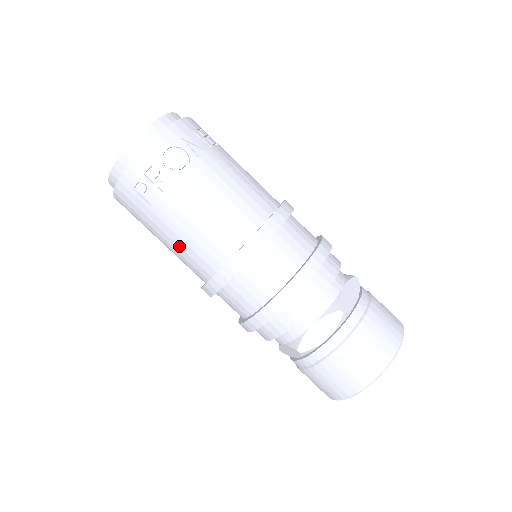
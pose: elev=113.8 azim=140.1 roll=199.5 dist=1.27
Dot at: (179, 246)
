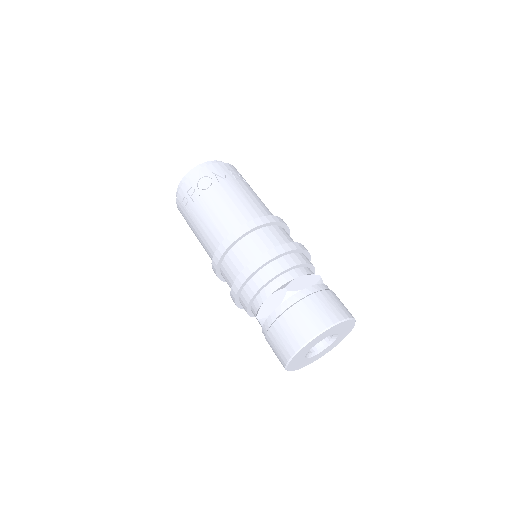
Dot at: (201, 239)
